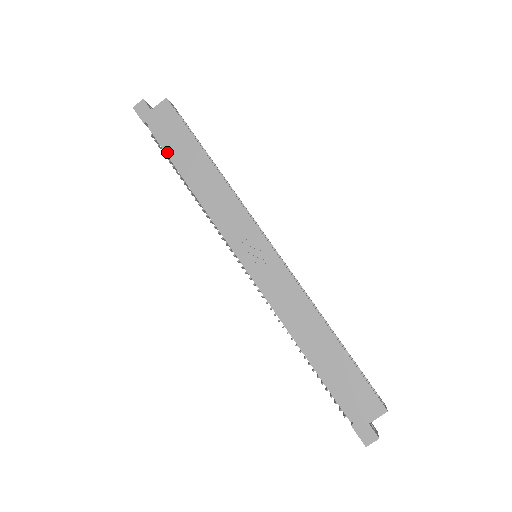
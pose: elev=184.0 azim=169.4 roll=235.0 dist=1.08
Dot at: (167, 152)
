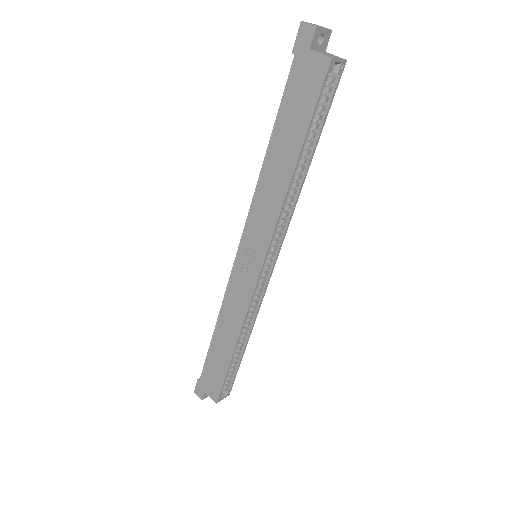
Dot at: (279, 108)
